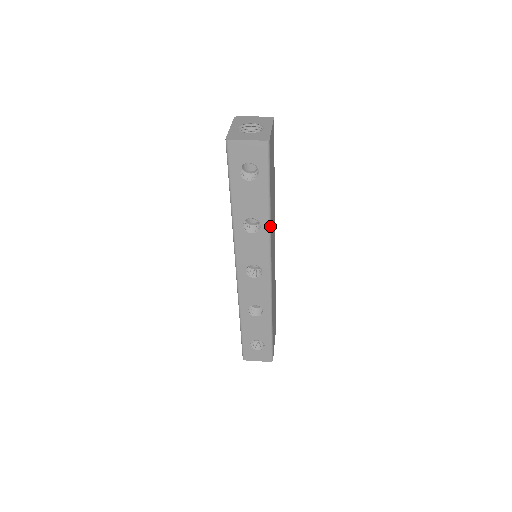
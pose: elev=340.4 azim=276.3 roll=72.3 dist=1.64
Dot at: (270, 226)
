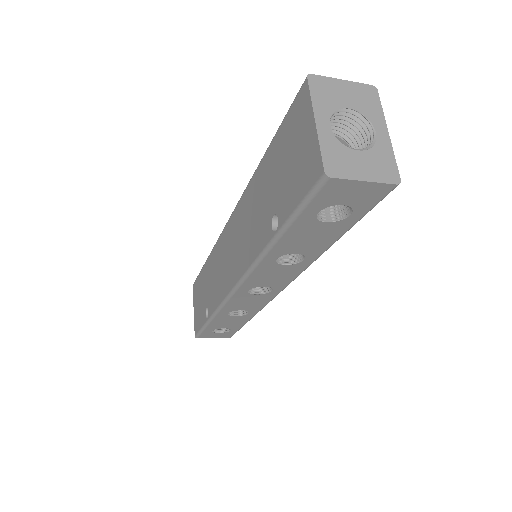
Dot at: (316, 258)
